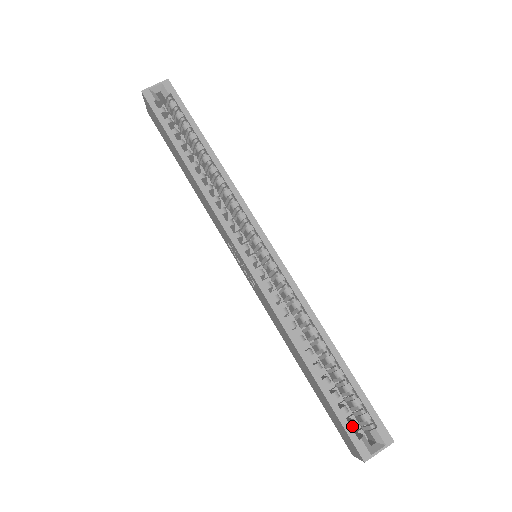
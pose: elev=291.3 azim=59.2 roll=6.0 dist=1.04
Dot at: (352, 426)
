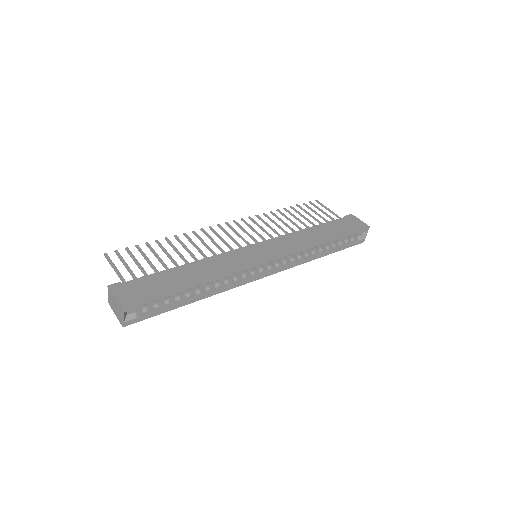
Dot at: (352, 242)
